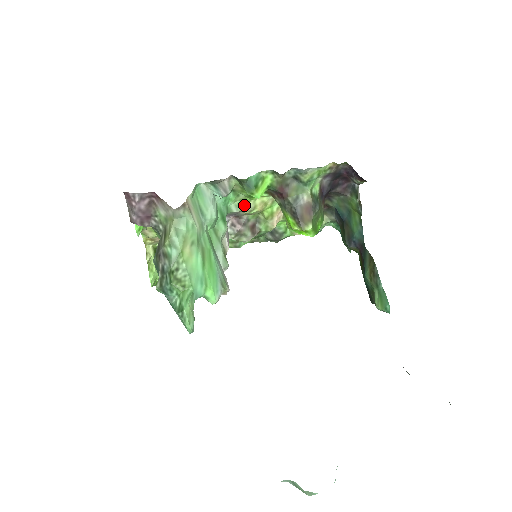
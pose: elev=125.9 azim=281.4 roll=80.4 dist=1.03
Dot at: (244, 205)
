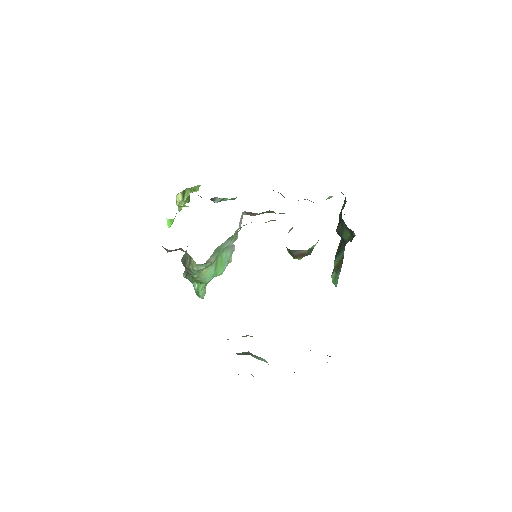
Dot at: occluded
